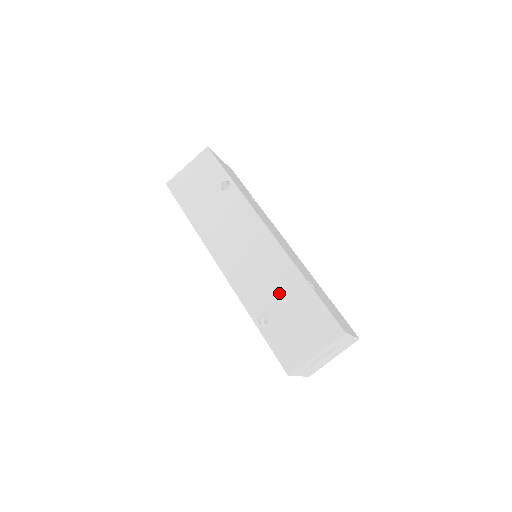
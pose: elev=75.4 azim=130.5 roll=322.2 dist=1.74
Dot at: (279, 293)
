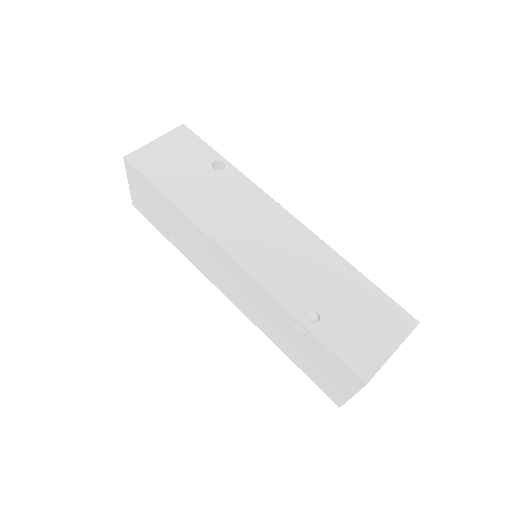
Dot at: (325, 284)
